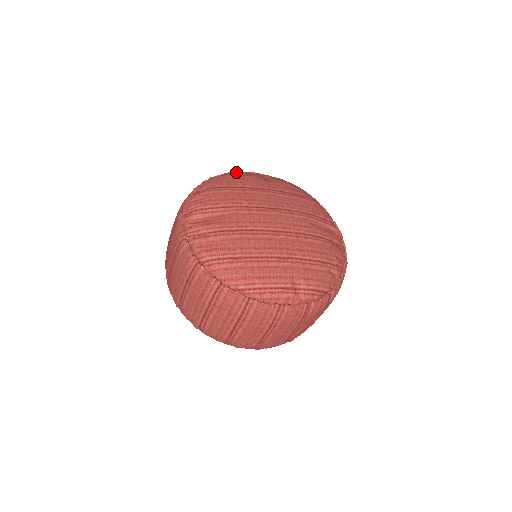
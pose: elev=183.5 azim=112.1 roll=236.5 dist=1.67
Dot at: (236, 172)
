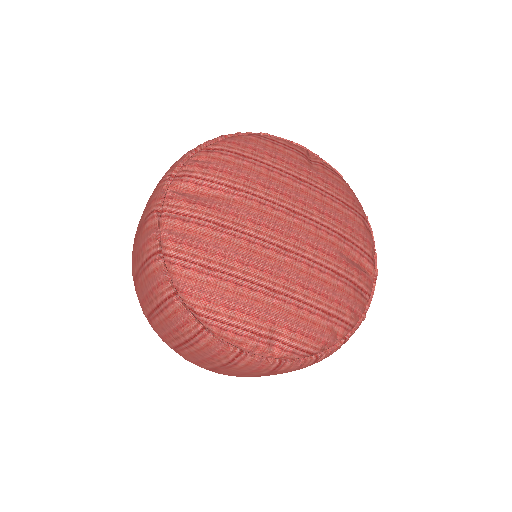
Dot at: occluded
